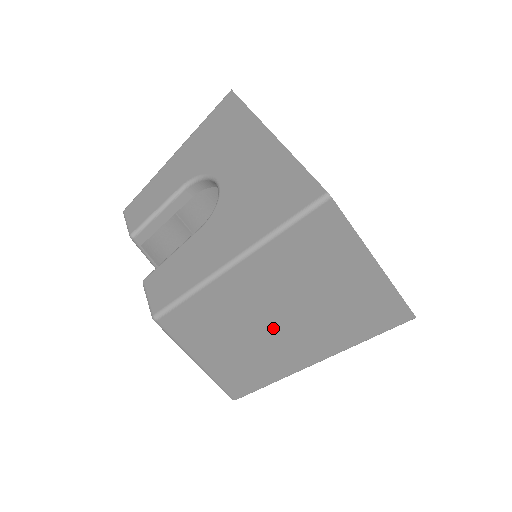
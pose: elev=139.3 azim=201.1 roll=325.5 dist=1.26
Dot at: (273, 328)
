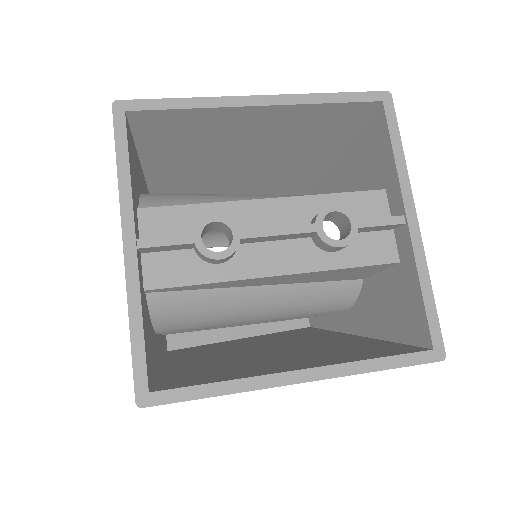
Dot at: occluded
